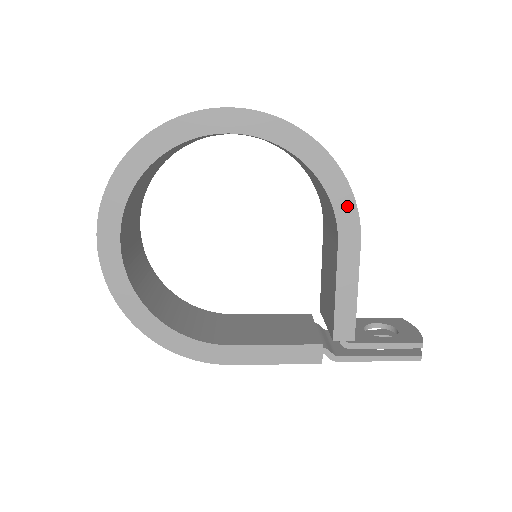
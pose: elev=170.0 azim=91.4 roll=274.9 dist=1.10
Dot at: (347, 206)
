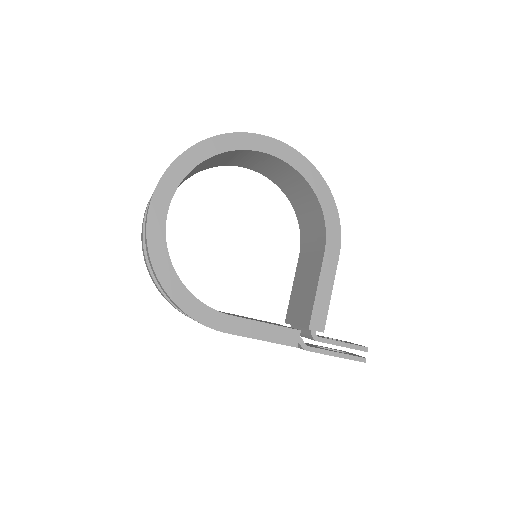
Dot at: (335, 227)
